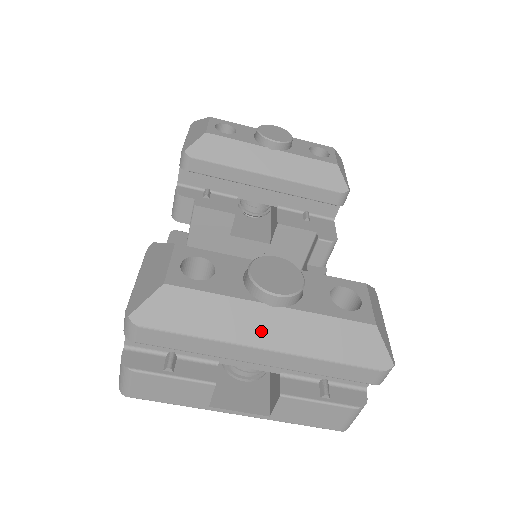
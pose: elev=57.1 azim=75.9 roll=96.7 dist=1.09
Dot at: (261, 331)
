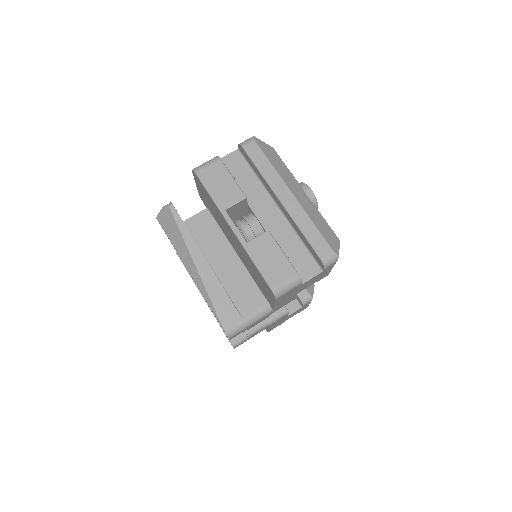
Dot at: (295, 190)
